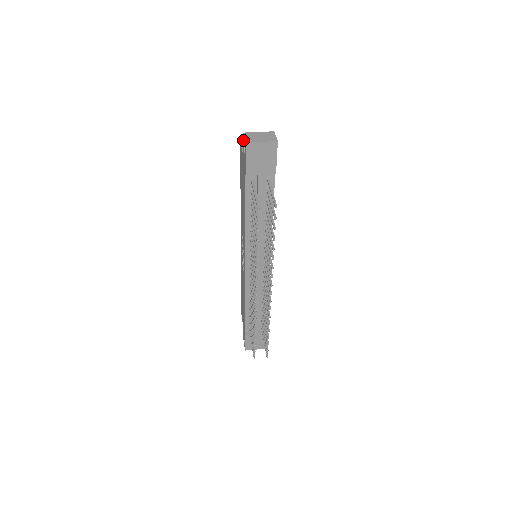
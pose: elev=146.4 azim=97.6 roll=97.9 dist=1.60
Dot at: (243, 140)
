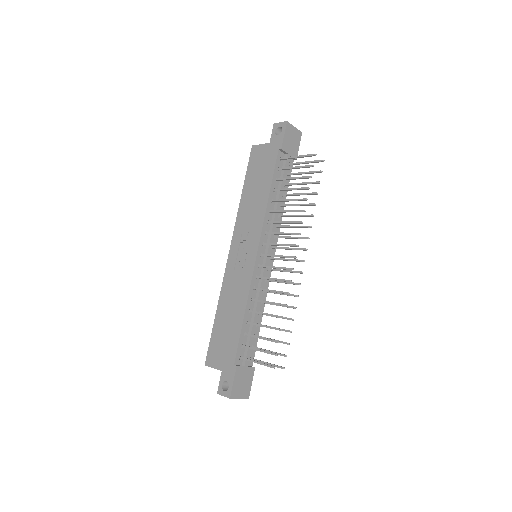
Dot at: (274, 128)
